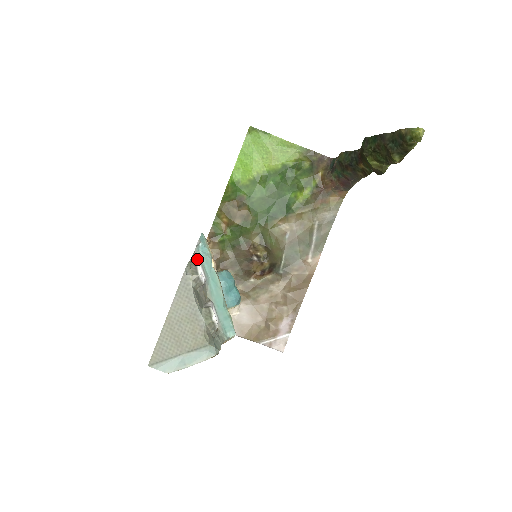
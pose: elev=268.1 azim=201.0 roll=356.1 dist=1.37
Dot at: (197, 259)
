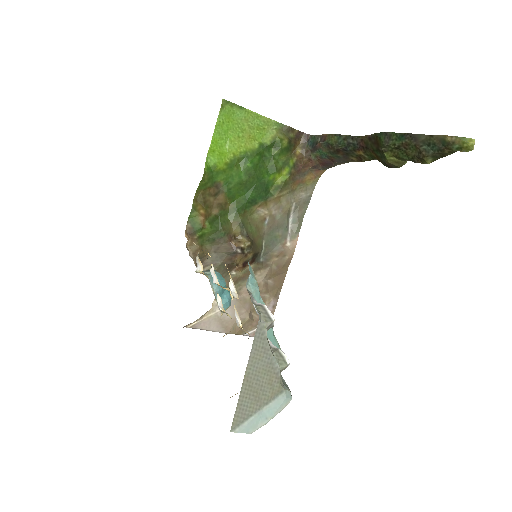
Dot at: (251, 295)
